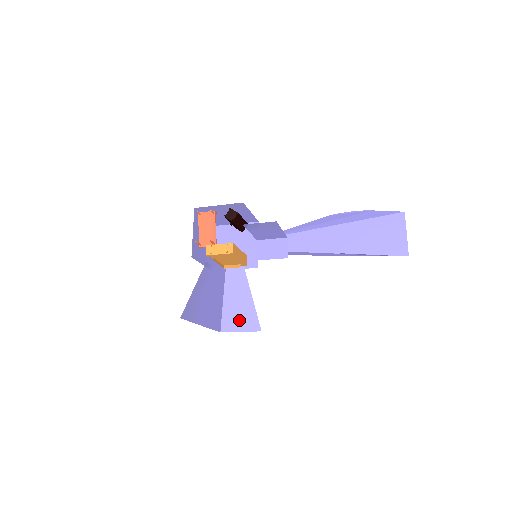
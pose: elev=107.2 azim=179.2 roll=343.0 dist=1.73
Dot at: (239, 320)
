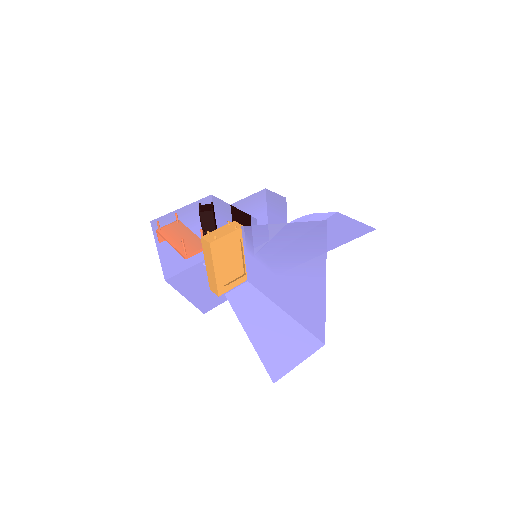
Dot at: (287, 349)
